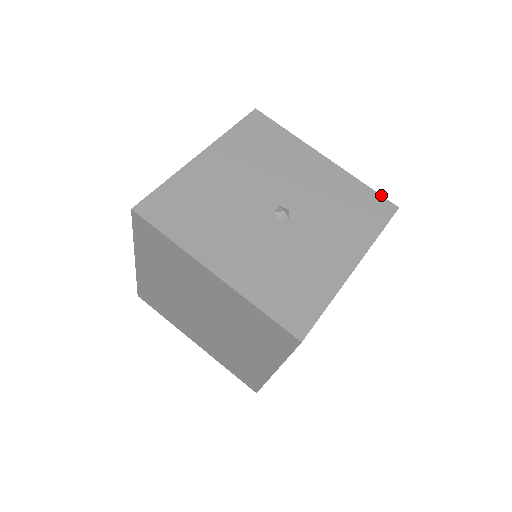
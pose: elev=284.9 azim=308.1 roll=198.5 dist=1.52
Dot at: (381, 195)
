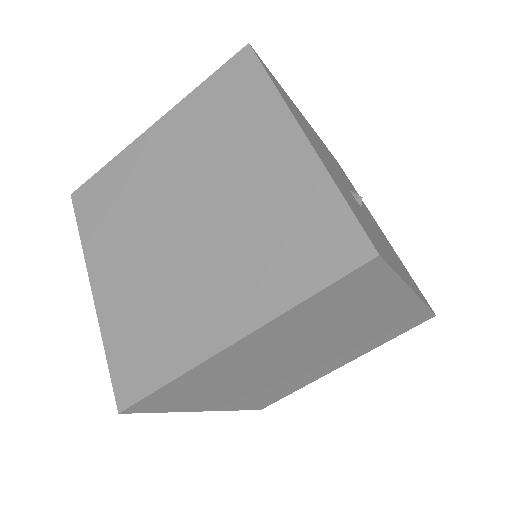
Dot at: occluded
